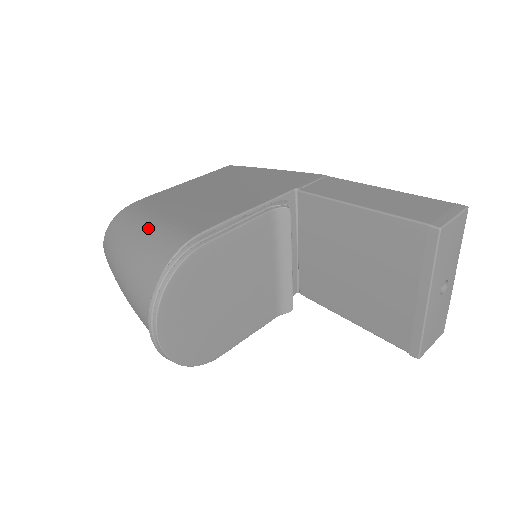
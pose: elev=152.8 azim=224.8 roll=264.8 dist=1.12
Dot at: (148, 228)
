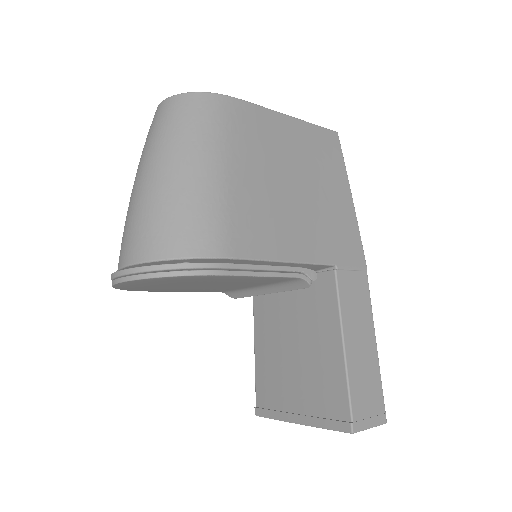
Dot at: (208, 176)
